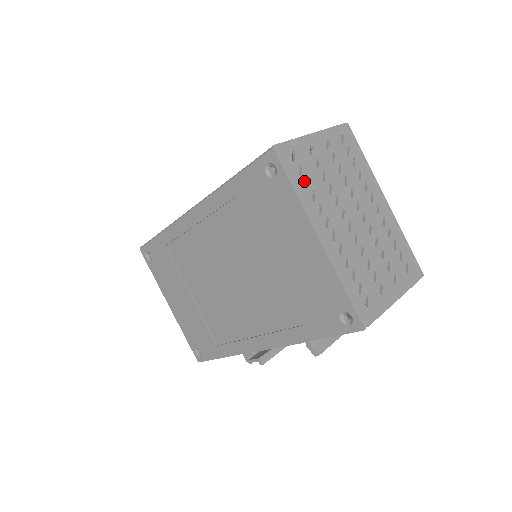
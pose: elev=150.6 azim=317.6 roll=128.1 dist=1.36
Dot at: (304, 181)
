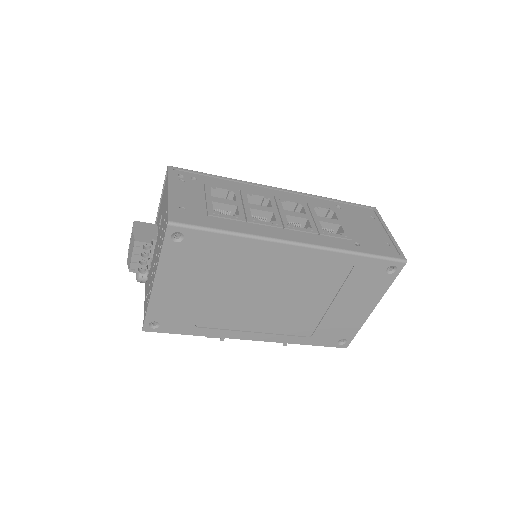
Dot at: occluded
